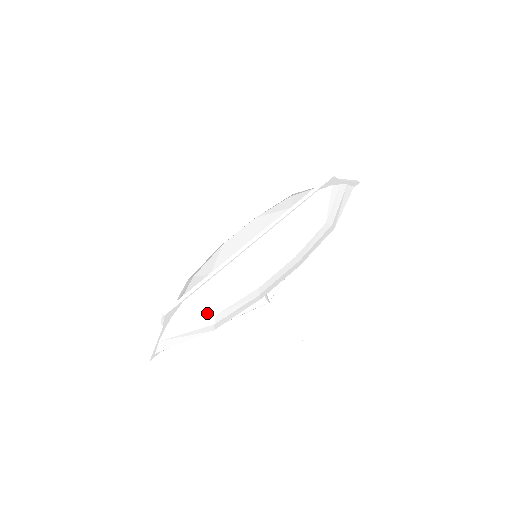
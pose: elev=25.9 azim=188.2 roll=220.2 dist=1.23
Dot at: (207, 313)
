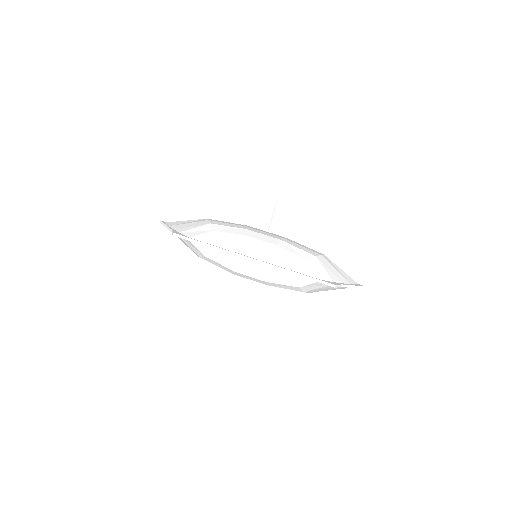
Dot at: (197, 253)
